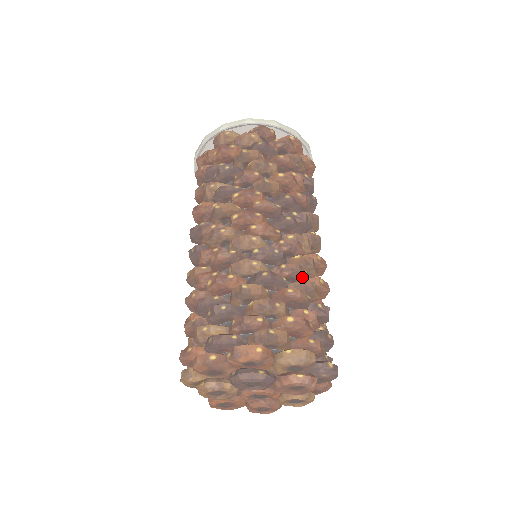
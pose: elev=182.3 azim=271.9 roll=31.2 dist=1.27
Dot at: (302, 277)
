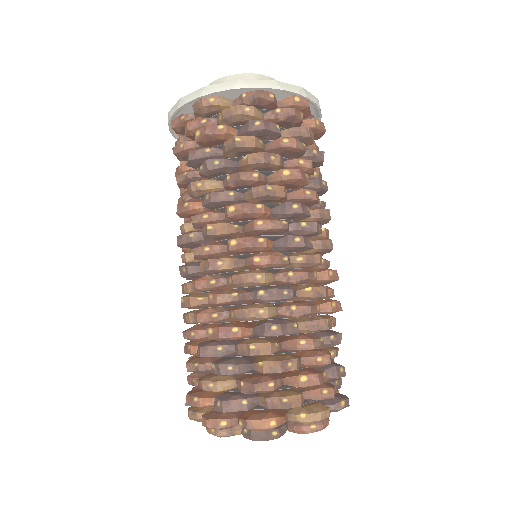
Dot at: (314, 314)
